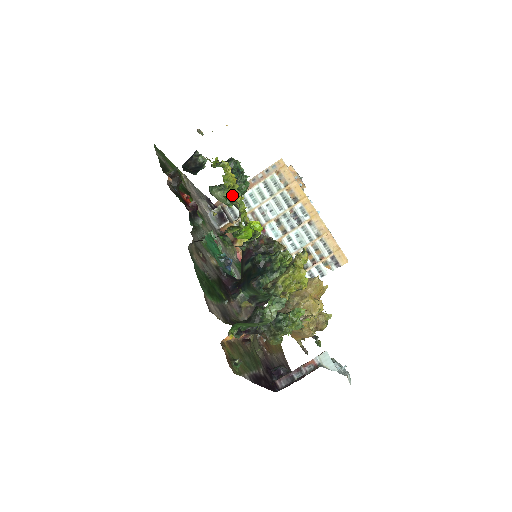
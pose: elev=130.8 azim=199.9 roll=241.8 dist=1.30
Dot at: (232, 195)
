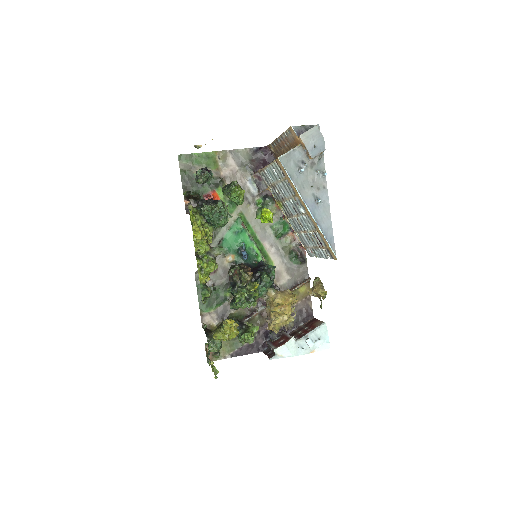
Dot at: (204, 246)
